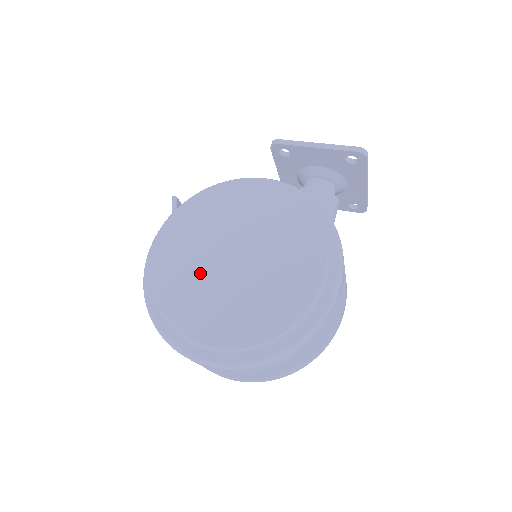
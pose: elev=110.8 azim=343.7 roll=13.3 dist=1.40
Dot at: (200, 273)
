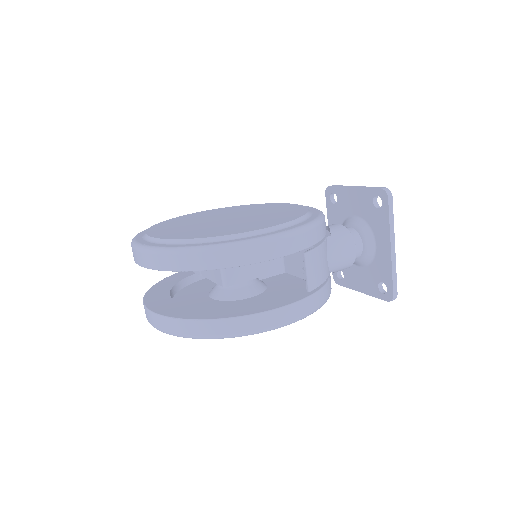
Dot at: (199, 219)
